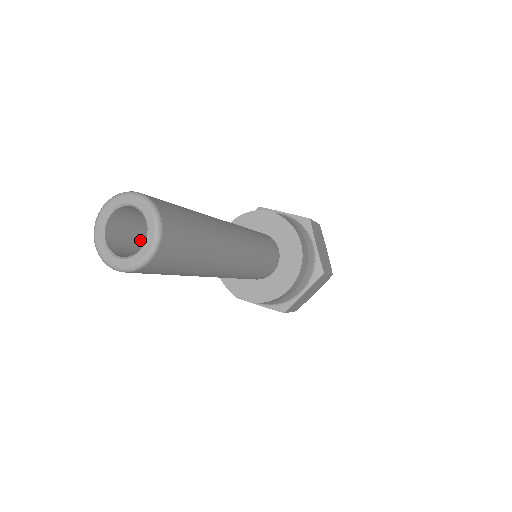
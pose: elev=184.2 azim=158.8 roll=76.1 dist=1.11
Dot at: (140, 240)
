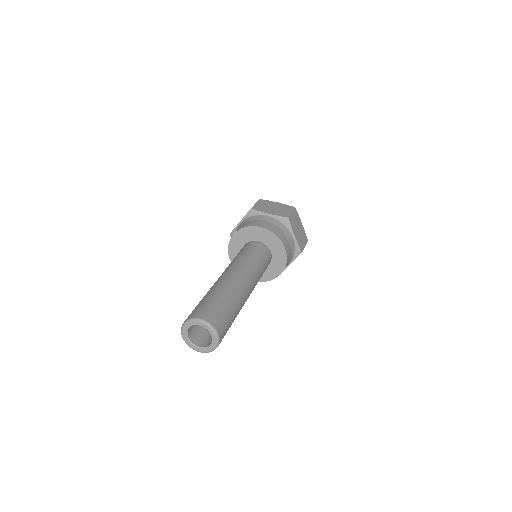
Dot at: occluded
